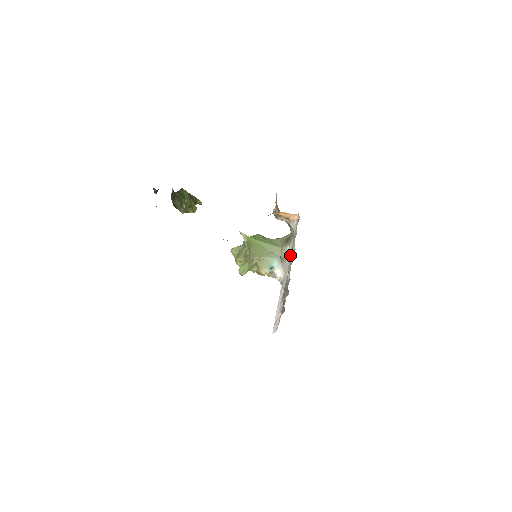
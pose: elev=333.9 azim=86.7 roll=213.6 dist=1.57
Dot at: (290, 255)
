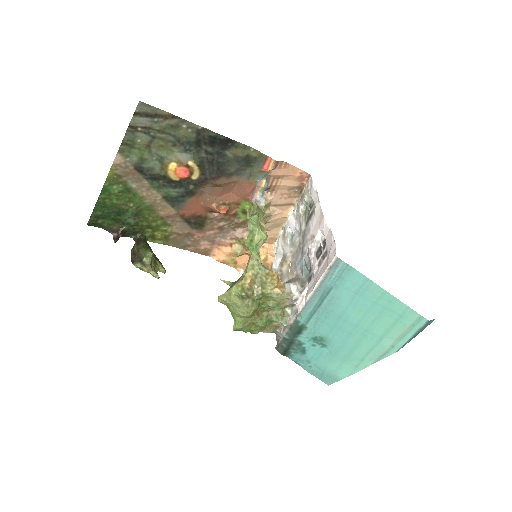
Dot at: (290, 276)
